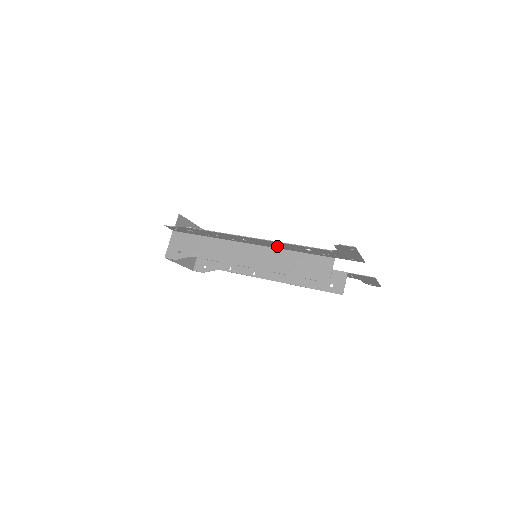
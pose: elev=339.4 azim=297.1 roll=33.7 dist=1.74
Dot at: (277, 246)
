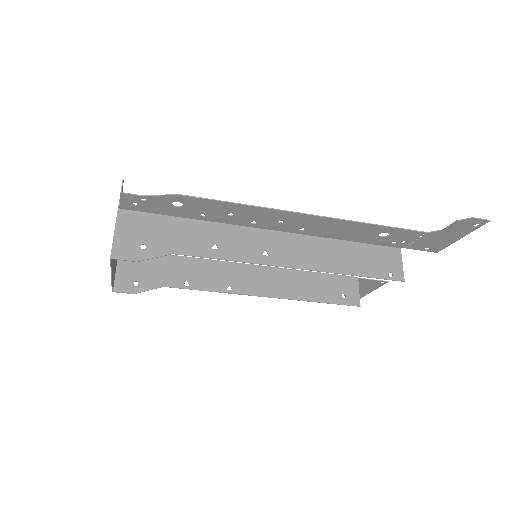
Dot at: (330, 232)
